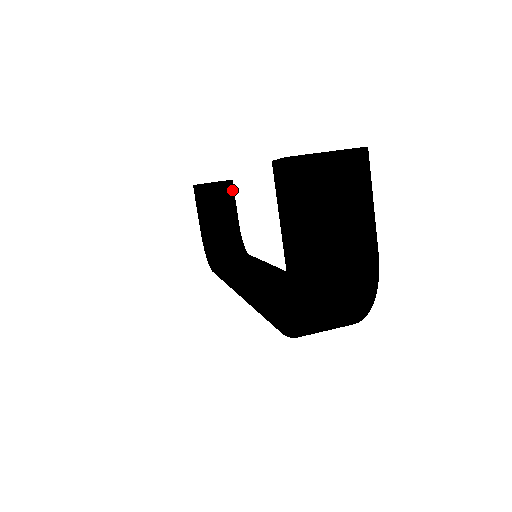
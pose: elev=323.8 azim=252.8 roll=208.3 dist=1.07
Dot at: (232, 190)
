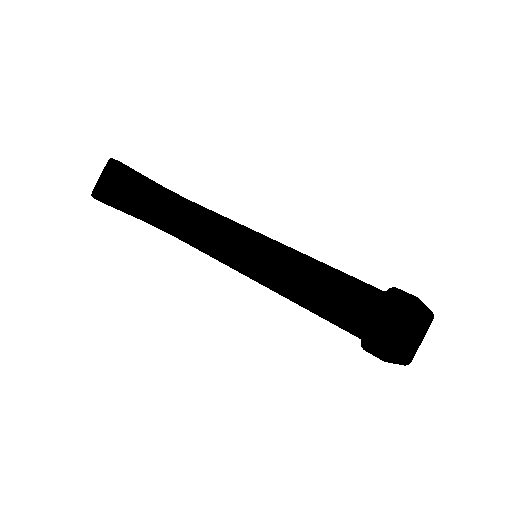
Dot at: (130, 171)
